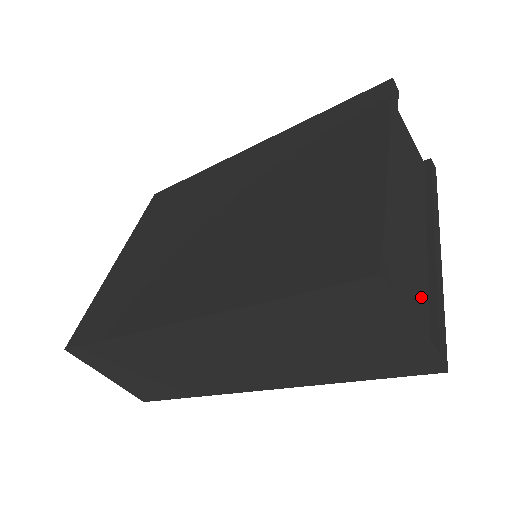
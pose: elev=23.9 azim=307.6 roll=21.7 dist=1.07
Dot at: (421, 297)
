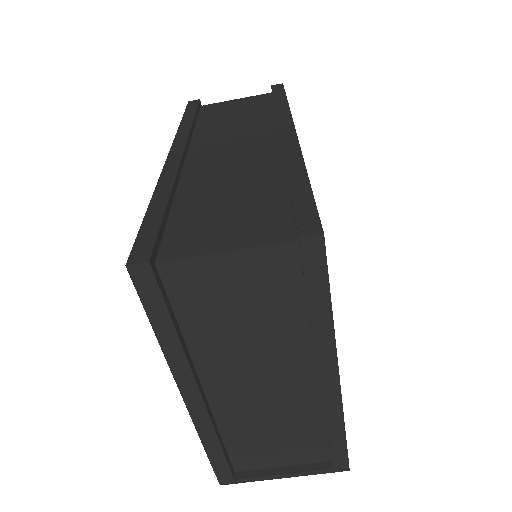
Dot at: (307, 436)
